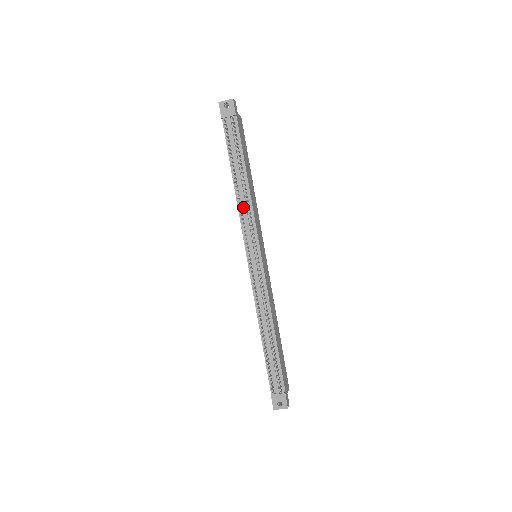
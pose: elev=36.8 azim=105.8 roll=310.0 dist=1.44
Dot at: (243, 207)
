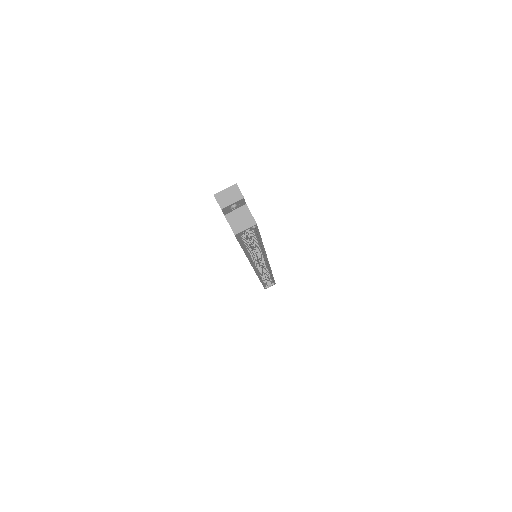
Dot at: occluded
